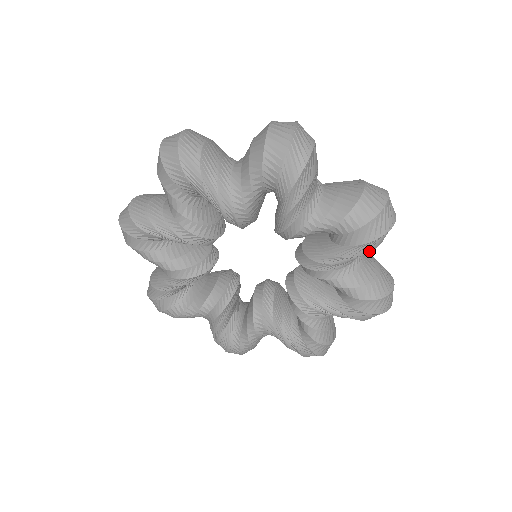
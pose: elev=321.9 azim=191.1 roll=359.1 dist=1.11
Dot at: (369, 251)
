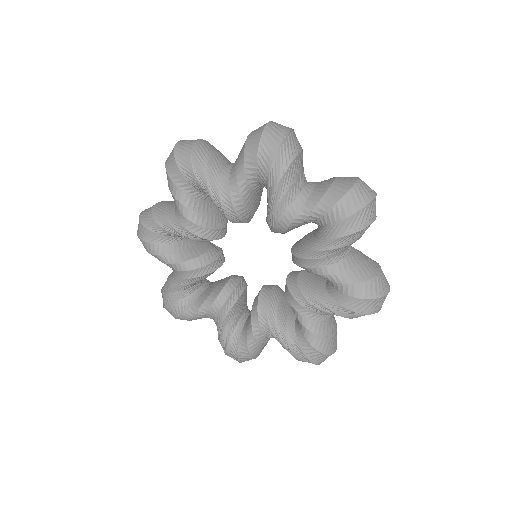
Dot at: (348, 317)
